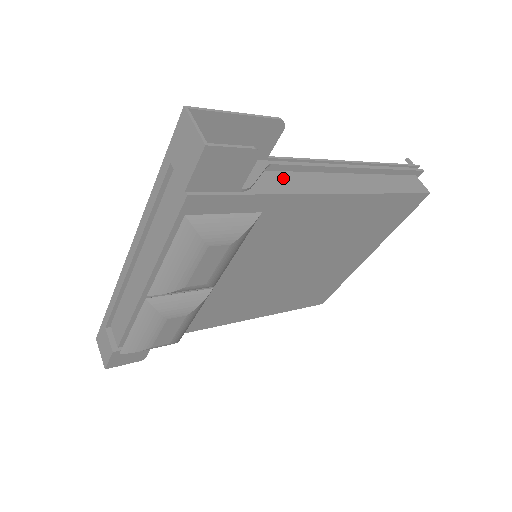
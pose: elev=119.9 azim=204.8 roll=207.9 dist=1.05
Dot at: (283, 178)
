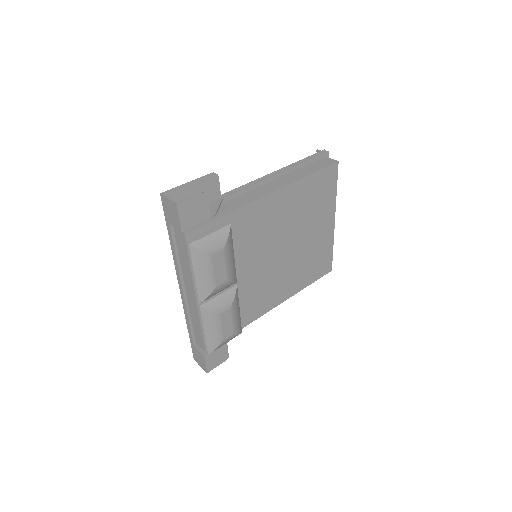
Dot at: (235, 201)
